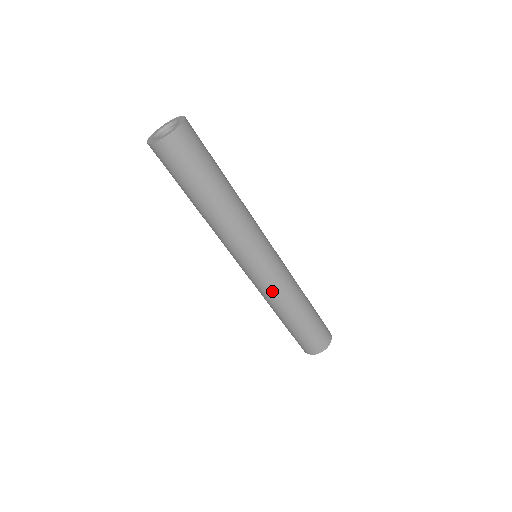
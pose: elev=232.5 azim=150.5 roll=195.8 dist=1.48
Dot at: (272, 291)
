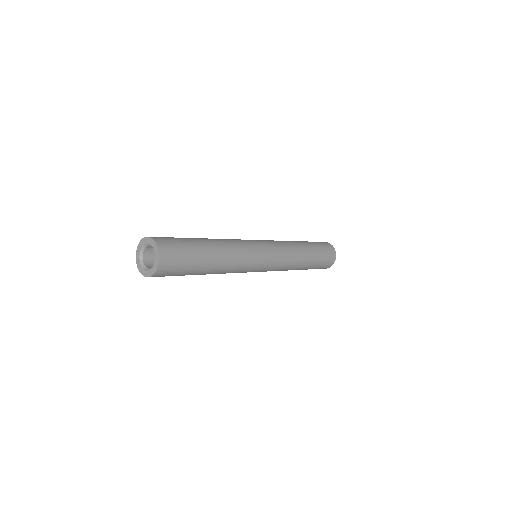
Dot at: (283, 266)
